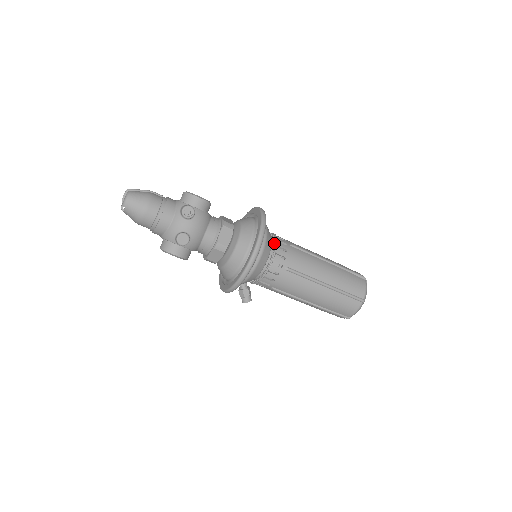
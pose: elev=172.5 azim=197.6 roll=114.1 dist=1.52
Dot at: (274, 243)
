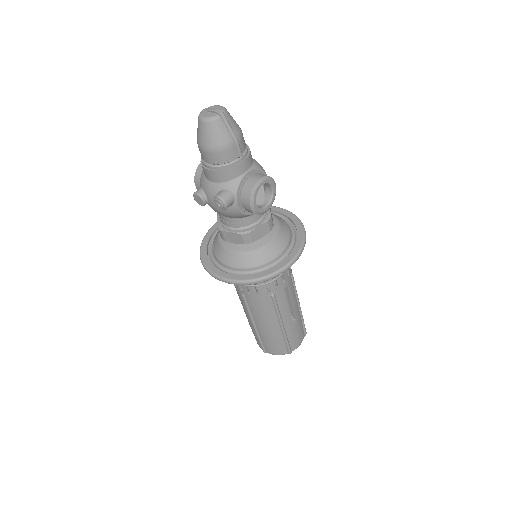
Dot at: (258, 283)
